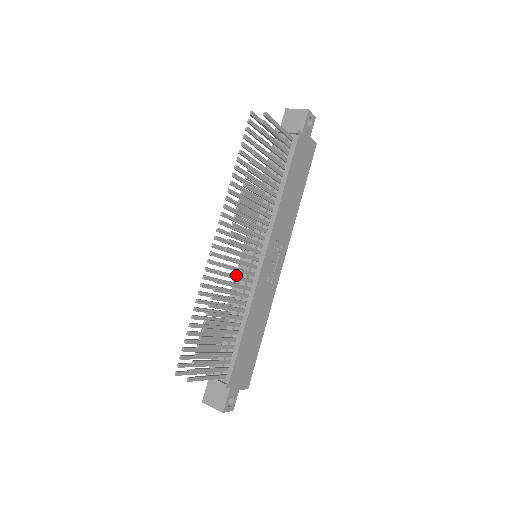
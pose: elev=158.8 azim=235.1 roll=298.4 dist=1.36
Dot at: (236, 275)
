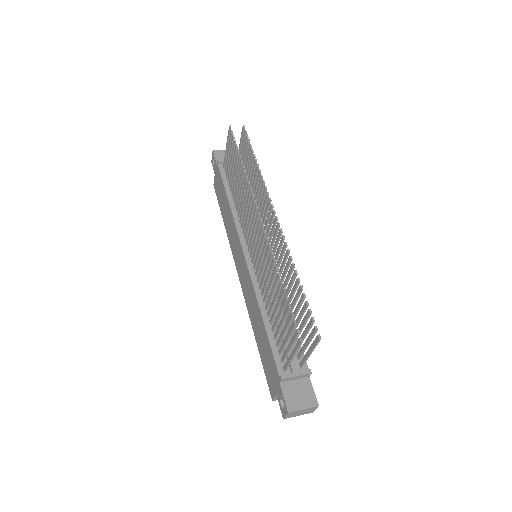
Dot at: (258, 268)
